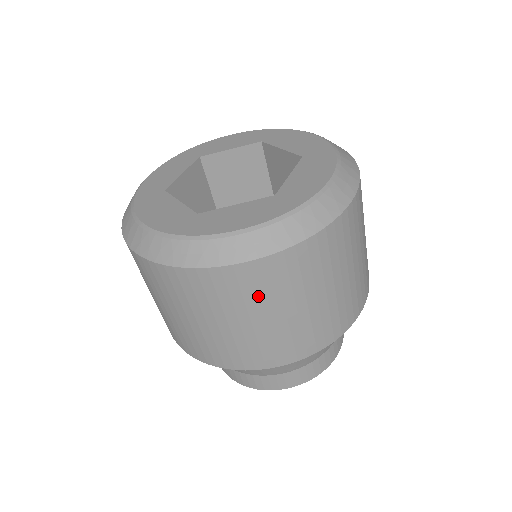
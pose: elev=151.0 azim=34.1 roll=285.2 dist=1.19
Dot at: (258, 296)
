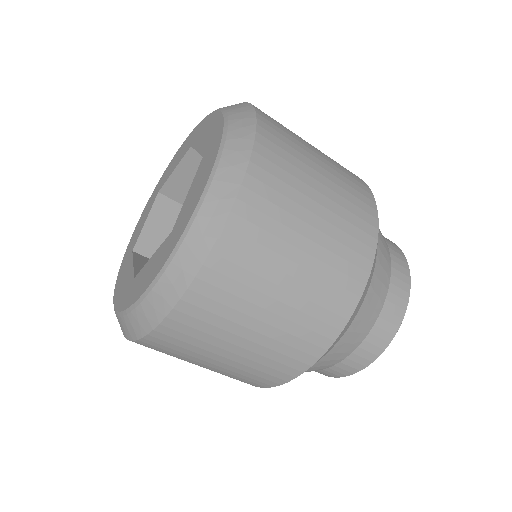
Dot at: occluded
